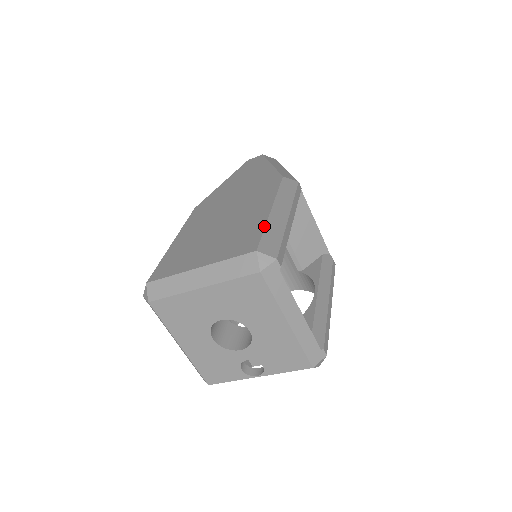
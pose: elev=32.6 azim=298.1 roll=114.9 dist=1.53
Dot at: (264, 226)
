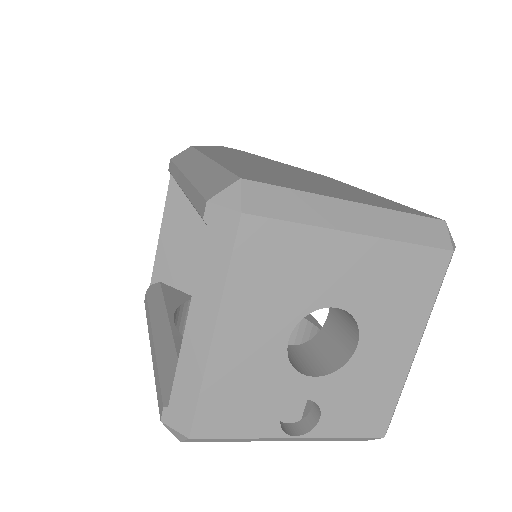
Dot at: occluded
